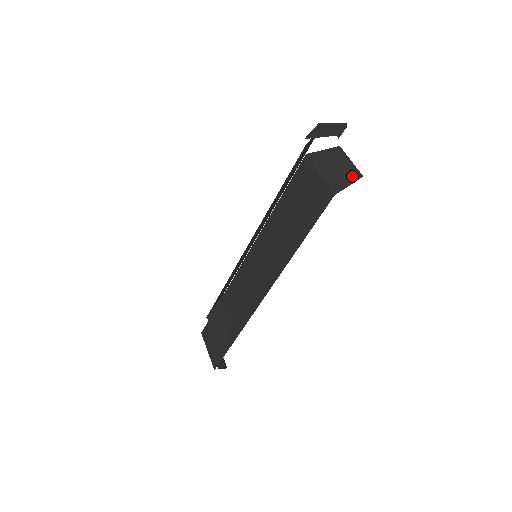
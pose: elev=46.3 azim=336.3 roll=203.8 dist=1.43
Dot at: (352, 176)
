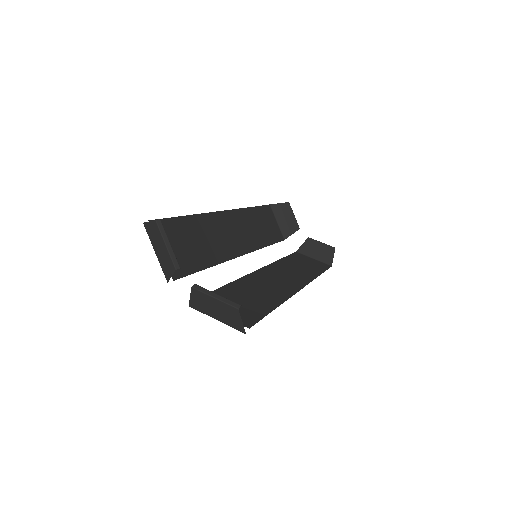
Dot at: (233, 313)
